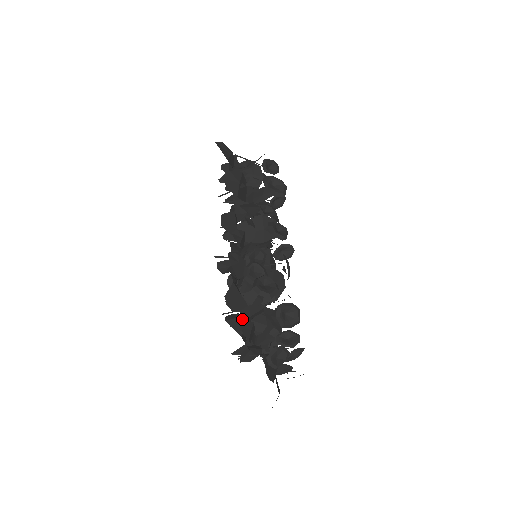
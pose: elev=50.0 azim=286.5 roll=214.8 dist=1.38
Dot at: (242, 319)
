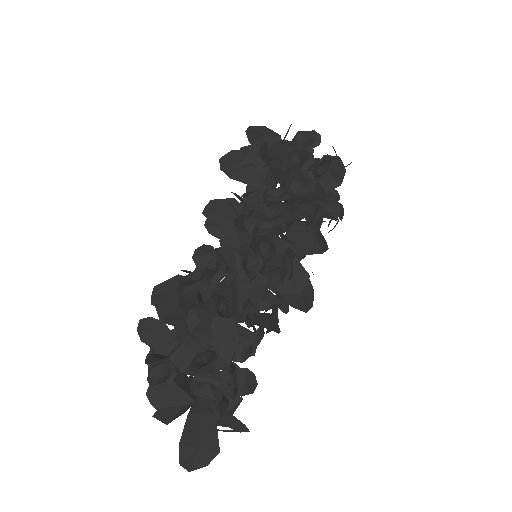
Dot at: (160, 317)
